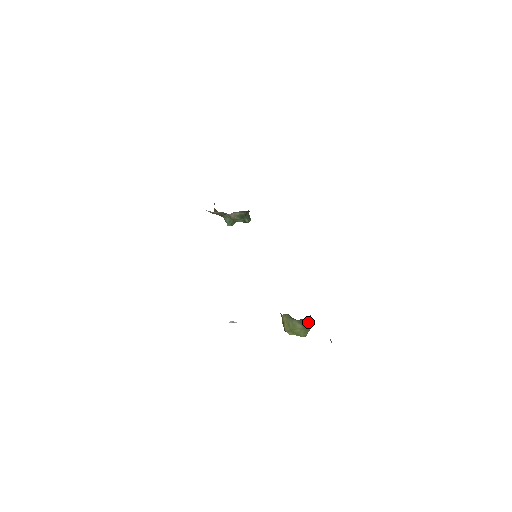
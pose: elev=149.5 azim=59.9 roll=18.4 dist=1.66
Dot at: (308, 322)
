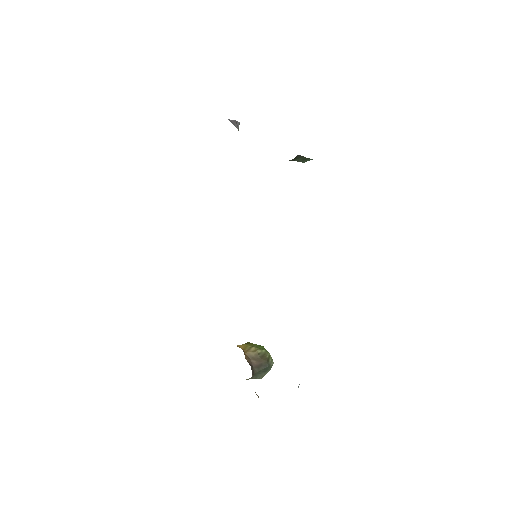
Dot at: occluded
